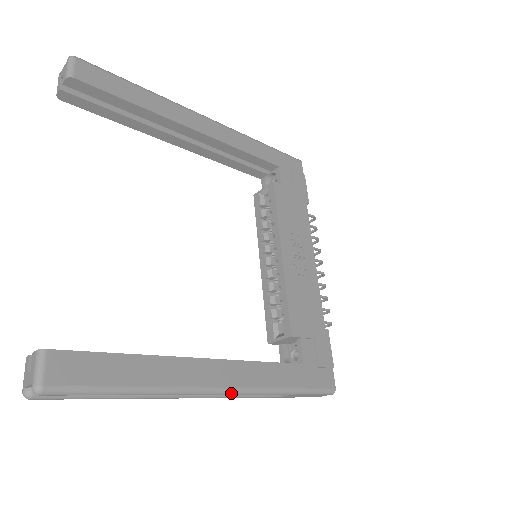
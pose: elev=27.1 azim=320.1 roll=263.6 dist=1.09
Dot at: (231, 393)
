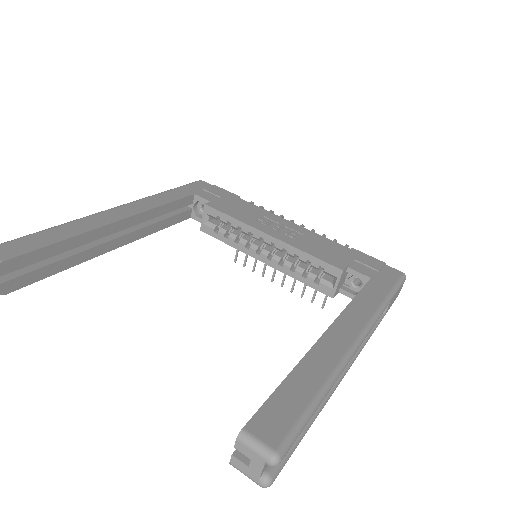
Dot at: (366, 335)
